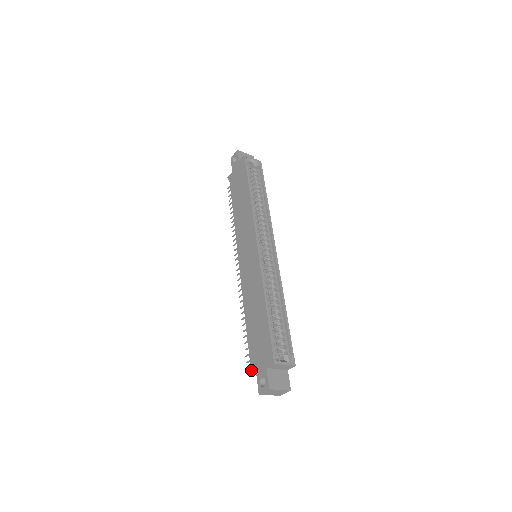
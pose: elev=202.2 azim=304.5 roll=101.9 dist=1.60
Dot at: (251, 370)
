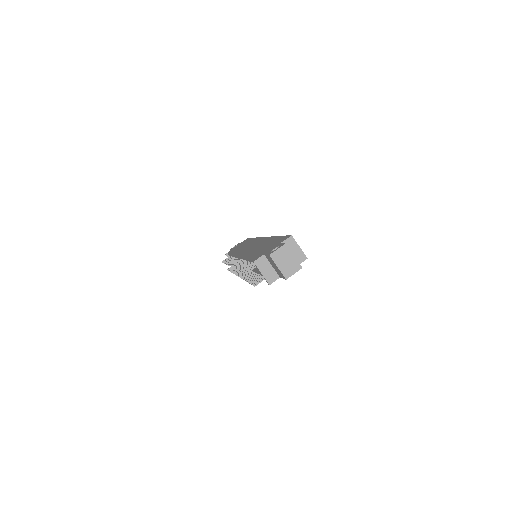
Dot at: (257, 258)
